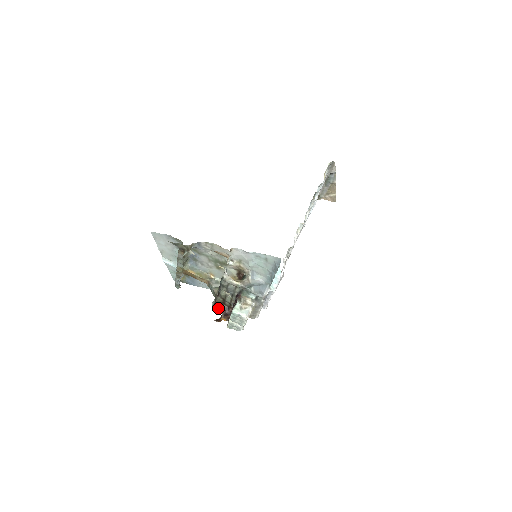
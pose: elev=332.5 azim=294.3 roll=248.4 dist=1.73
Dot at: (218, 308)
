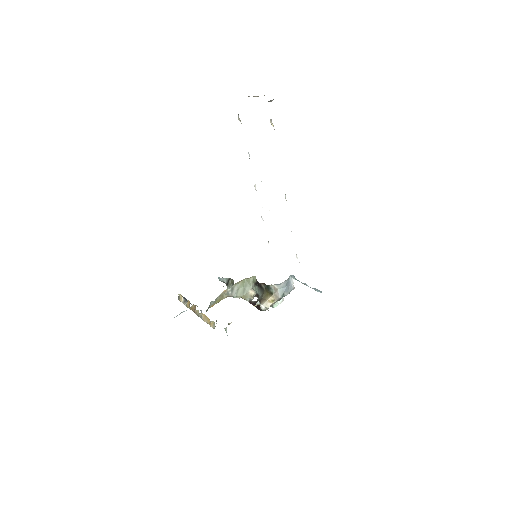
Dot at: occluded
